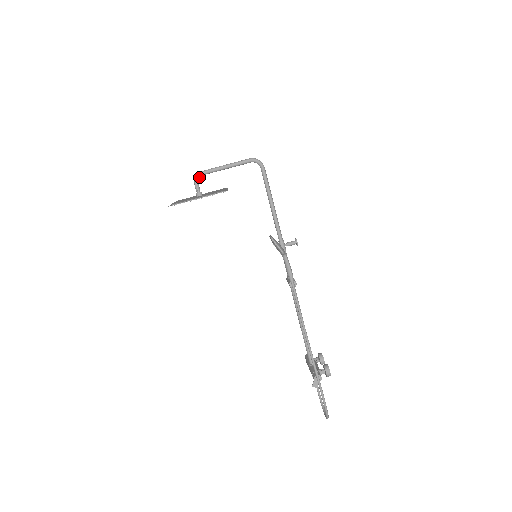
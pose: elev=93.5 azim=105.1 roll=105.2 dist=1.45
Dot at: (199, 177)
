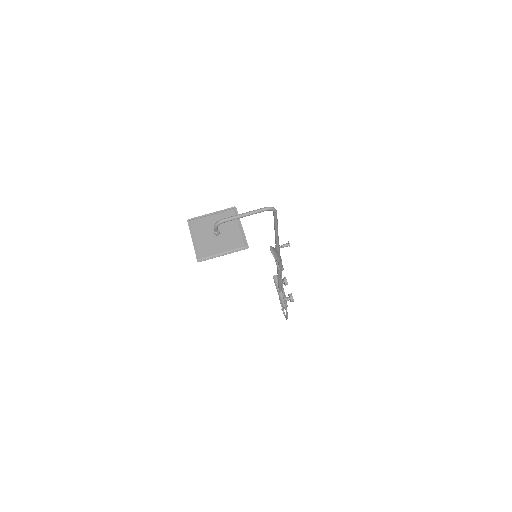
Dot at: occluded
